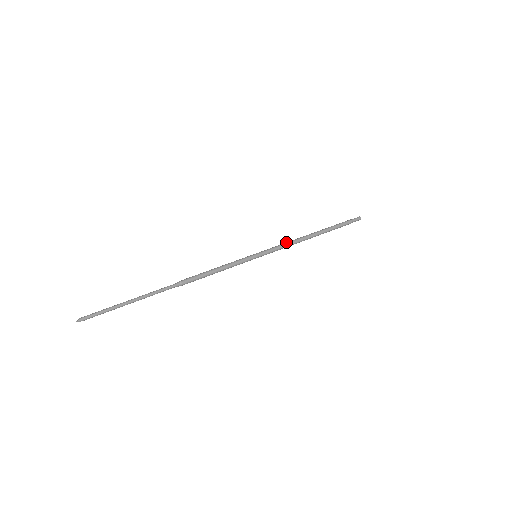
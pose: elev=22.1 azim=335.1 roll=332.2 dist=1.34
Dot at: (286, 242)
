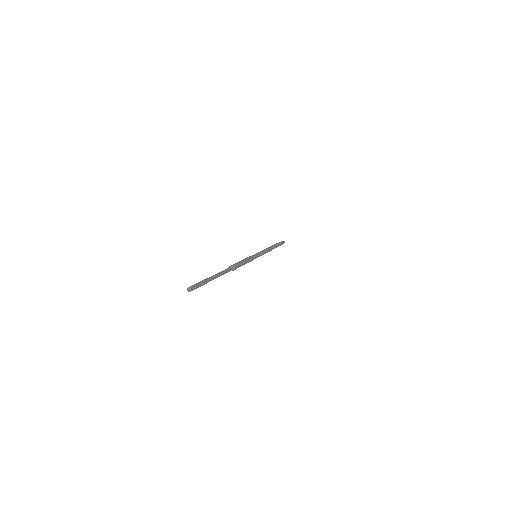
Dot at: (265, 249)
